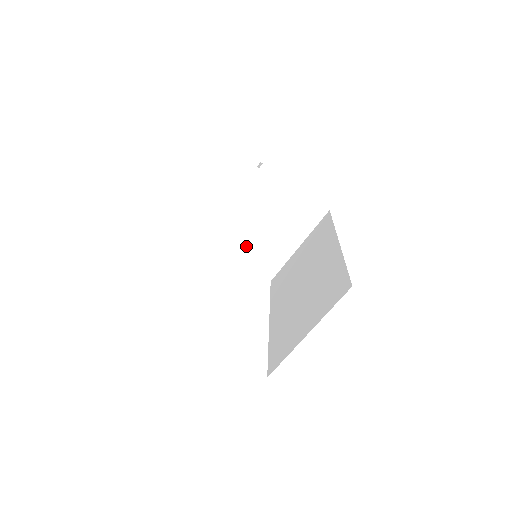
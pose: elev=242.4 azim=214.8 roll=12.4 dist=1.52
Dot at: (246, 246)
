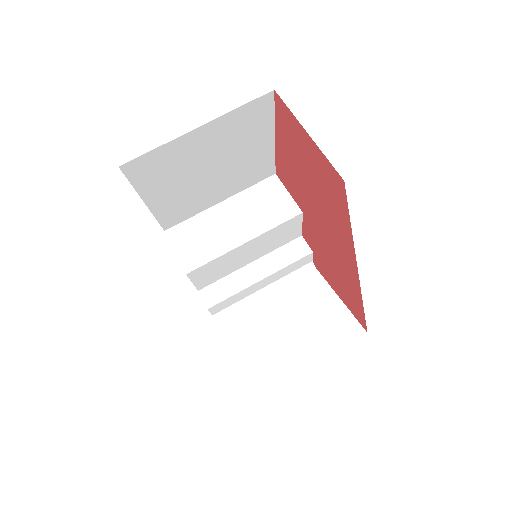
Dot at: (251, 342)
